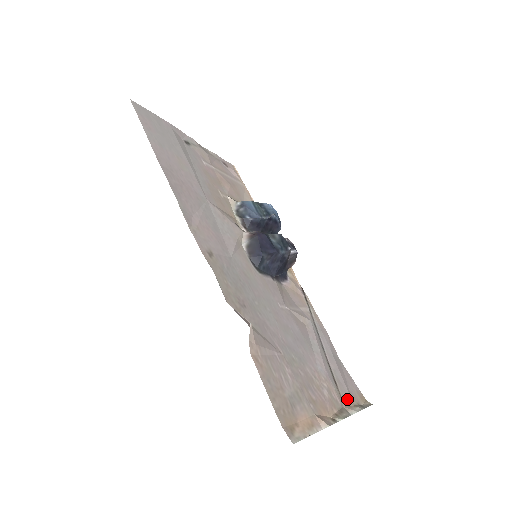
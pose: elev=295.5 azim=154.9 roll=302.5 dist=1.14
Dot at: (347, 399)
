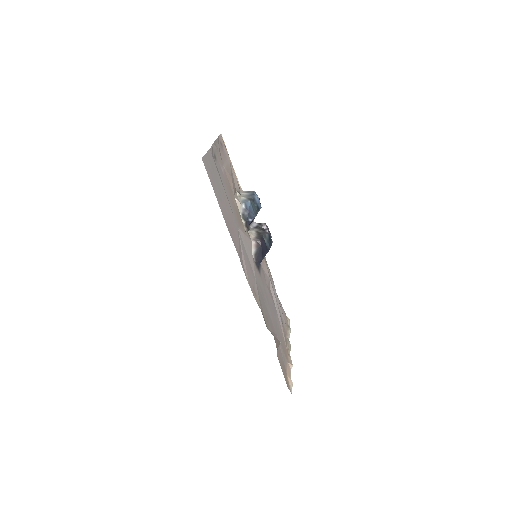
Dot at: (286, 329)
